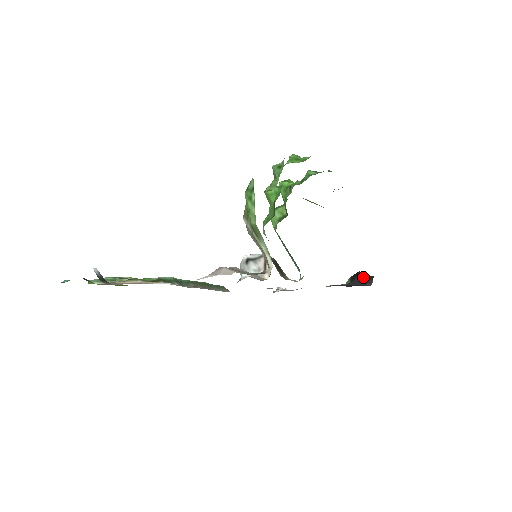
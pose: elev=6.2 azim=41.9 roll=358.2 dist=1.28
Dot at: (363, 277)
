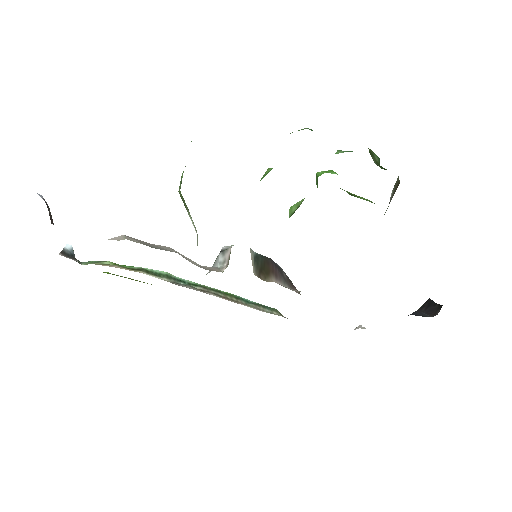
Dot at: (430, 306)
